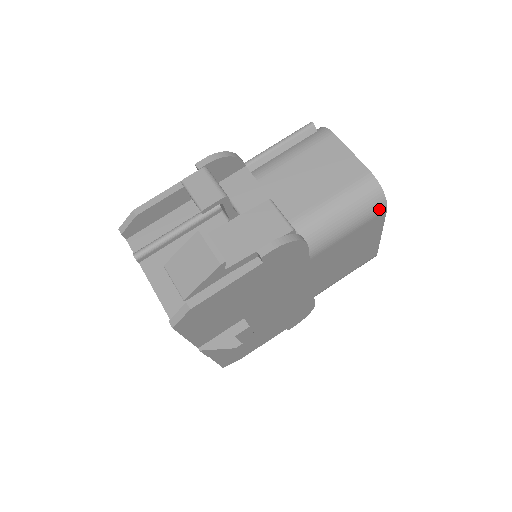
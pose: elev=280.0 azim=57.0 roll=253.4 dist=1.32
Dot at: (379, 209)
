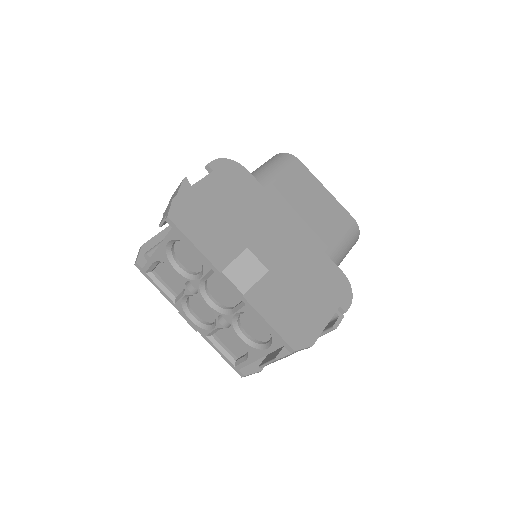
Dot at: (292, 159)
